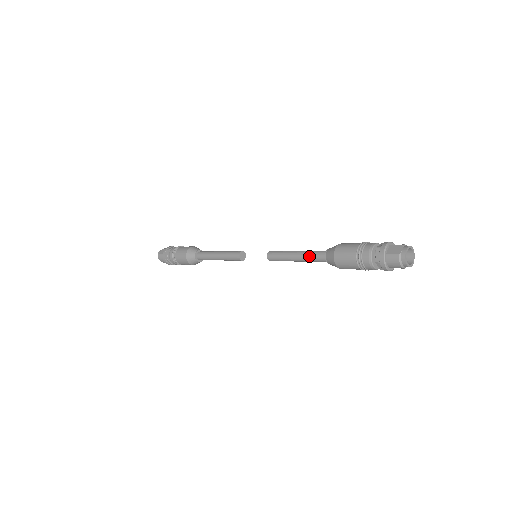
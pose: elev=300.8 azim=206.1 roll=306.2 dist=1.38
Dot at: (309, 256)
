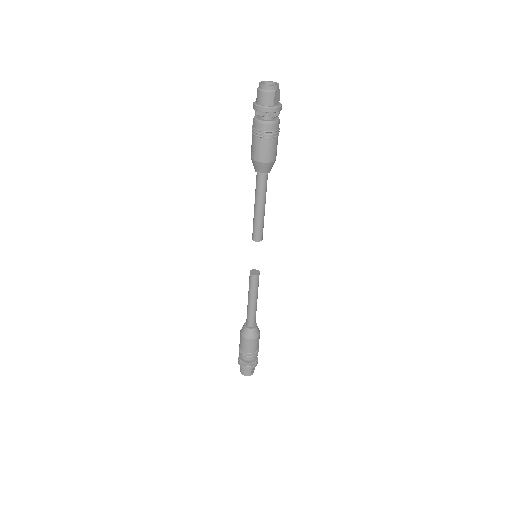
Dot at: (255, 190)
